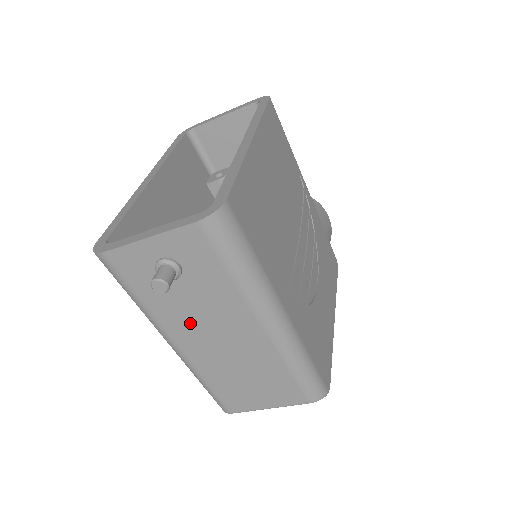
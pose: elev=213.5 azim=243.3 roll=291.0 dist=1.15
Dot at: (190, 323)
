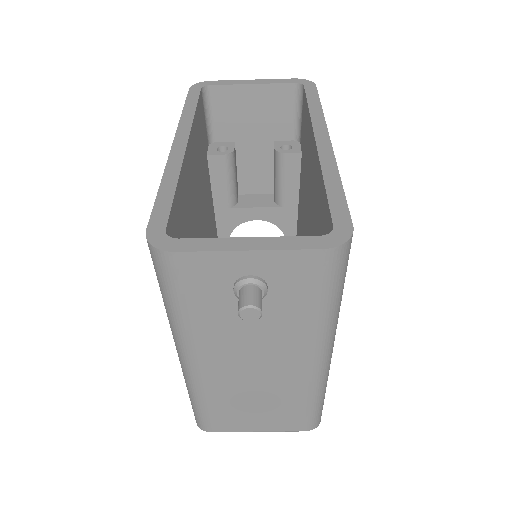
Dot at: (231, 345)
